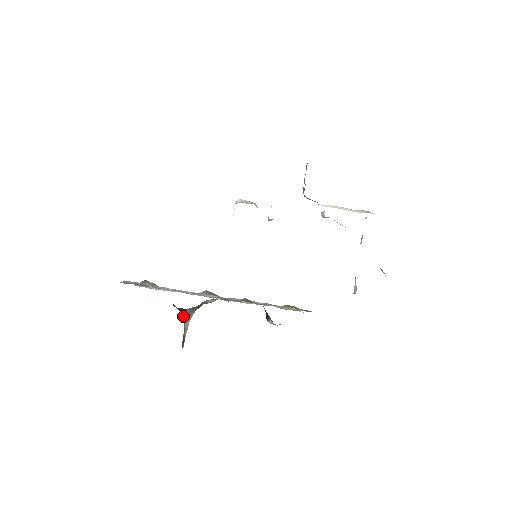
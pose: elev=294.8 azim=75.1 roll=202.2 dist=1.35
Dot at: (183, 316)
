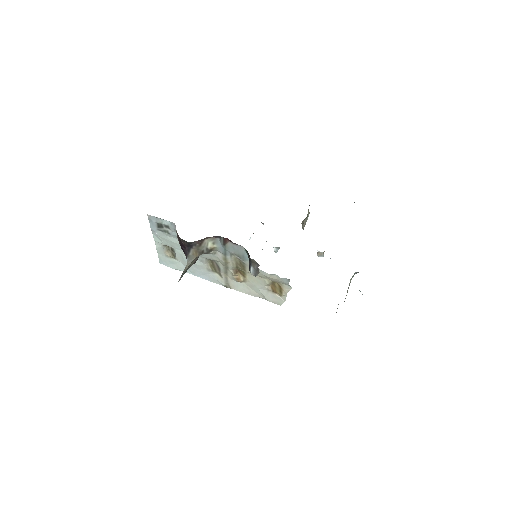
Dot at: (187, 258)
